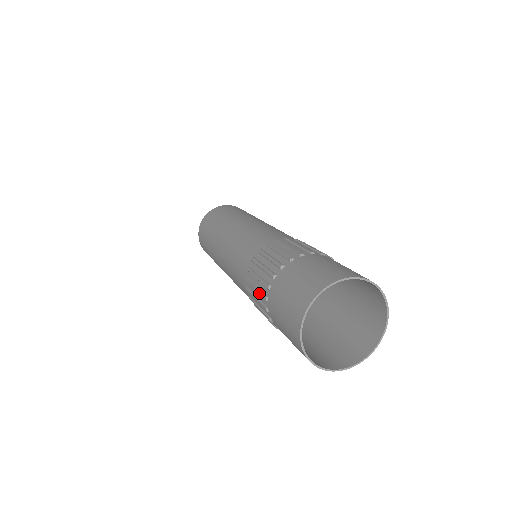
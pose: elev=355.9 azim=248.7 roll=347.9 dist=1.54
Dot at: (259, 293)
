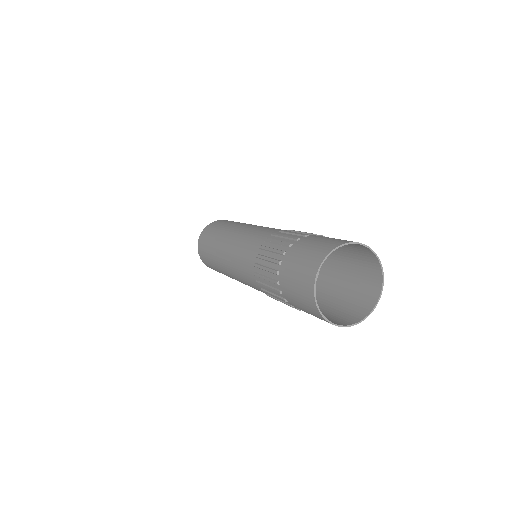
Dot at: (270, 271)
